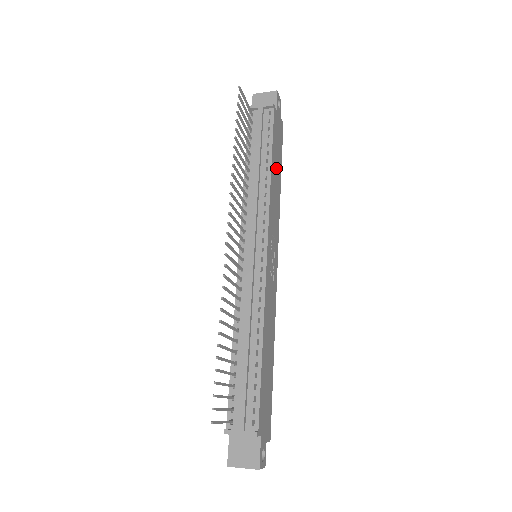
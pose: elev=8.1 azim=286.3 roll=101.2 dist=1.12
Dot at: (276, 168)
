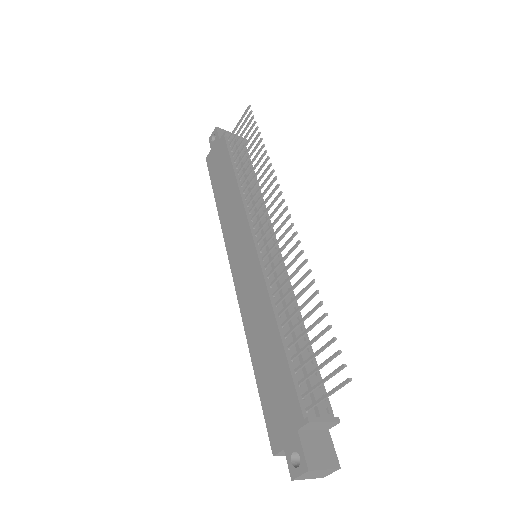
Dot at: occluded
